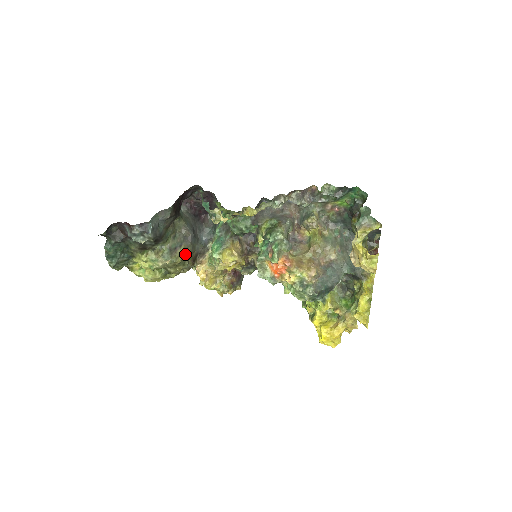
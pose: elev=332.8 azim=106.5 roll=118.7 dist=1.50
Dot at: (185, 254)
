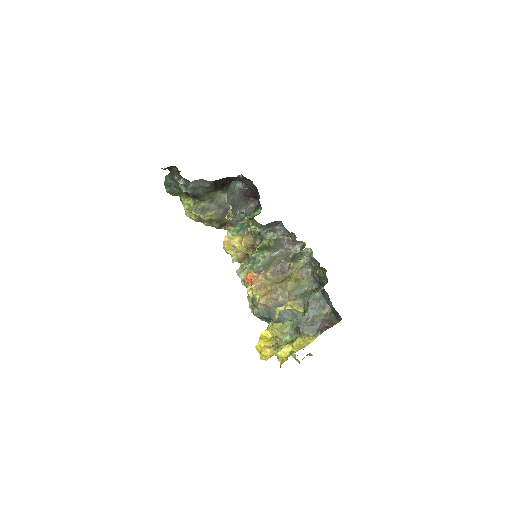
Dot at: (213, 218)
